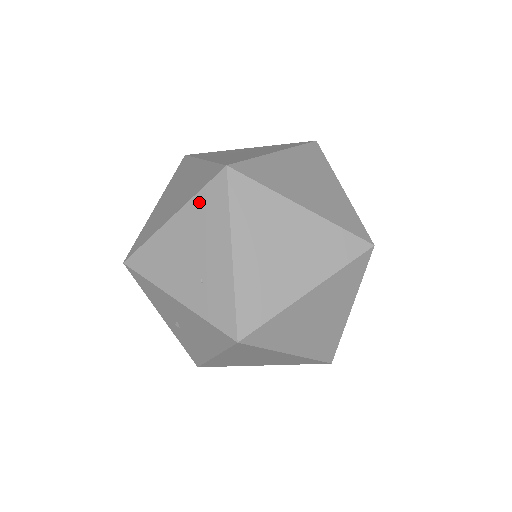
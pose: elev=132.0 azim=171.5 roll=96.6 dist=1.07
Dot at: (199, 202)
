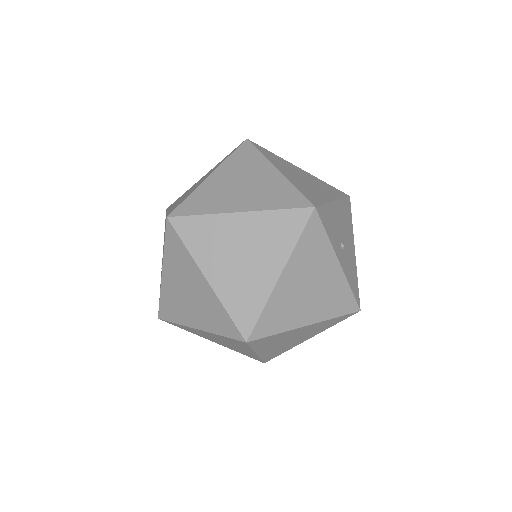
Dot at: occluded
